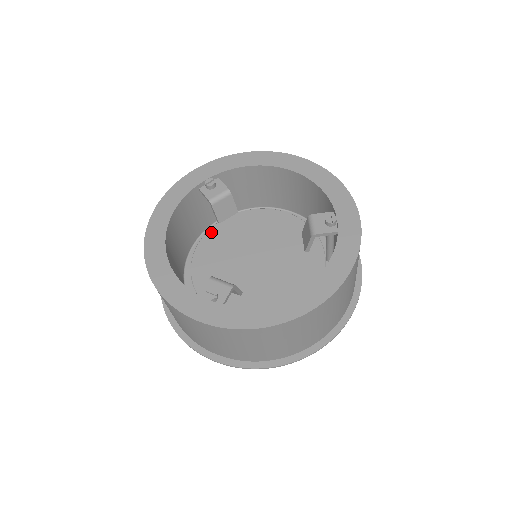
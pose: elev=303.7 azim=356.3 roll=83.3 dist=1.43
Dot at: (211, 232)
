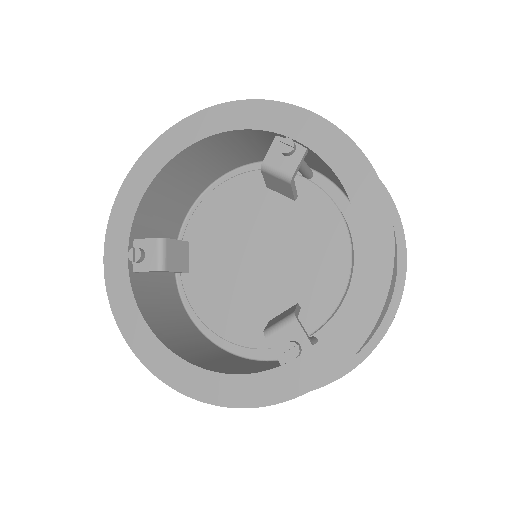
Dot at: occluded
